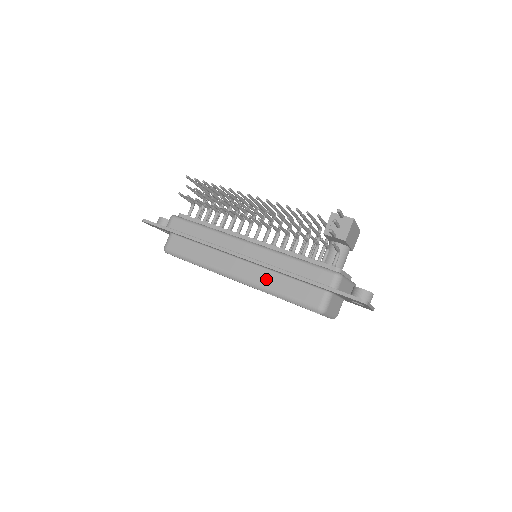
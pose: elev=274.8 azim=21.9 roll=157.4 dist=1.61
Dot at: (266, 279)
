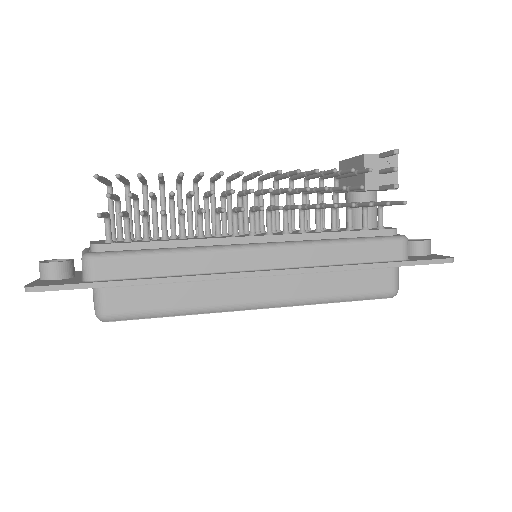
Dot at: (307, 287)
